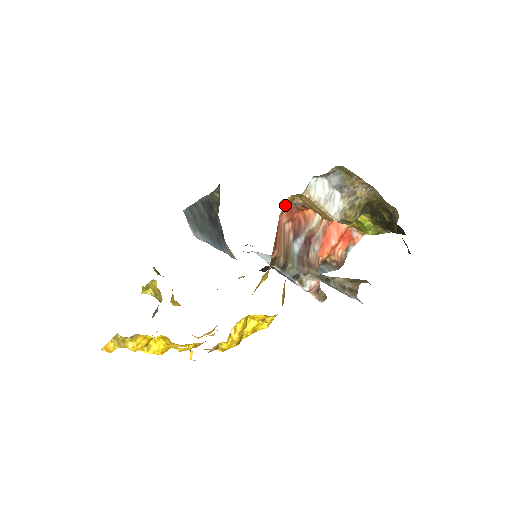
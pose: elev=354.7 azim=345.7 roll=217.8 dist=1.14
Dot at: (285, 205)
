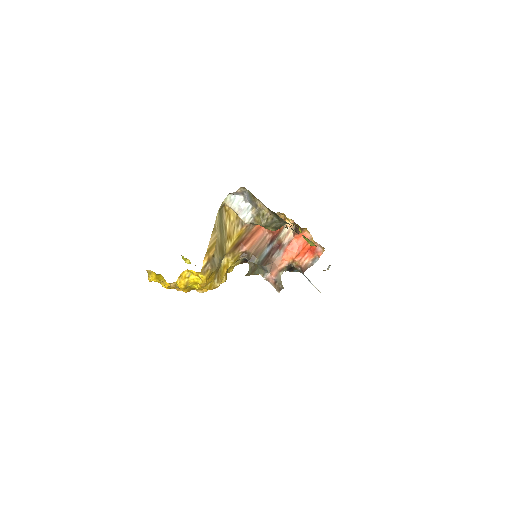
Dot at: occluded
